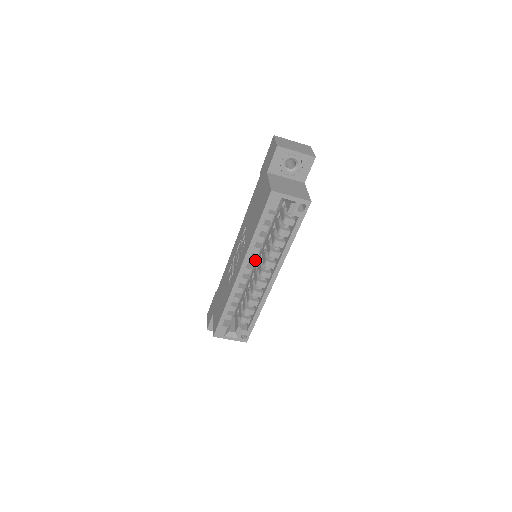
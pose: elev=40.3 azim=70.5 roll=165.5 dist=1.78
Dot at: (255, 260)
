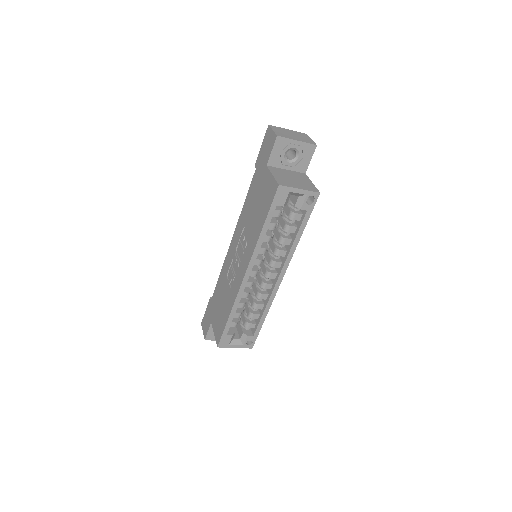
Dot at: (260, 261)
